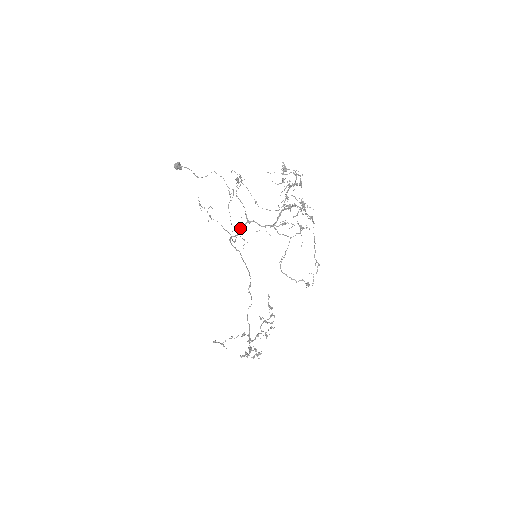
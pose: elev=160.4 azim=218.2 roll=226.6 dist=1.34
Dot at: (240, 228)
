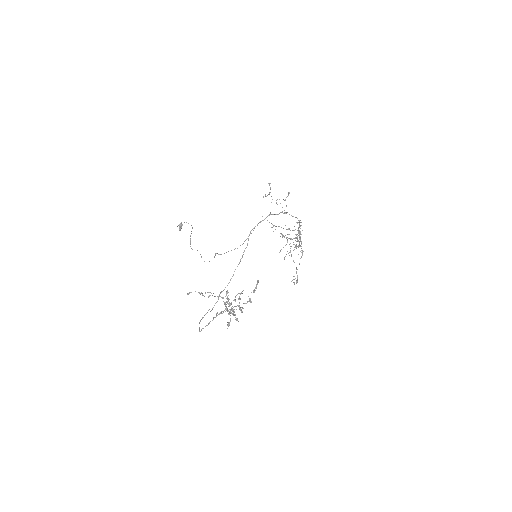
Dot at: (280, 212)
